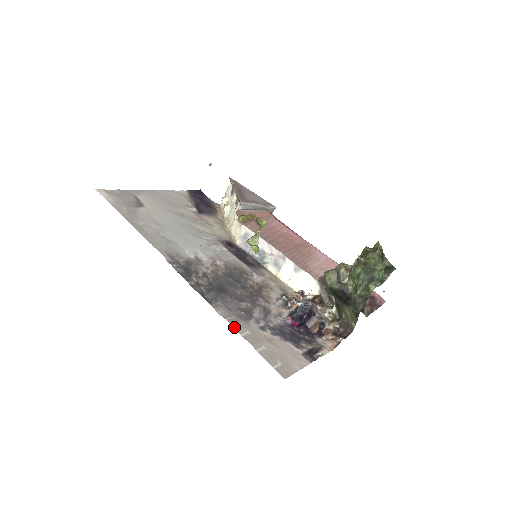
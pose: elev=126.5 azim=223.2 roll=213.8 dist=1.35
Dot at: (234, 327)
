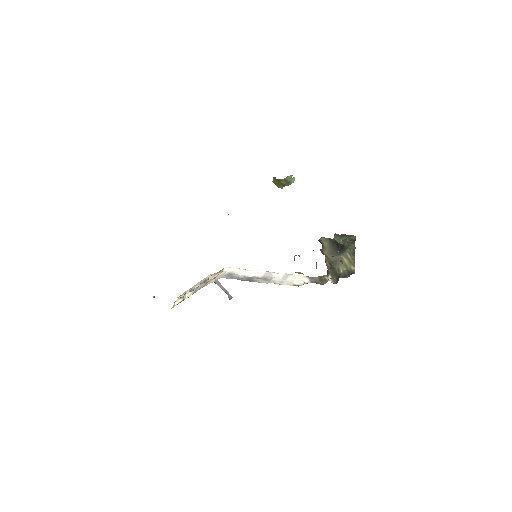
Dot at: occluded
